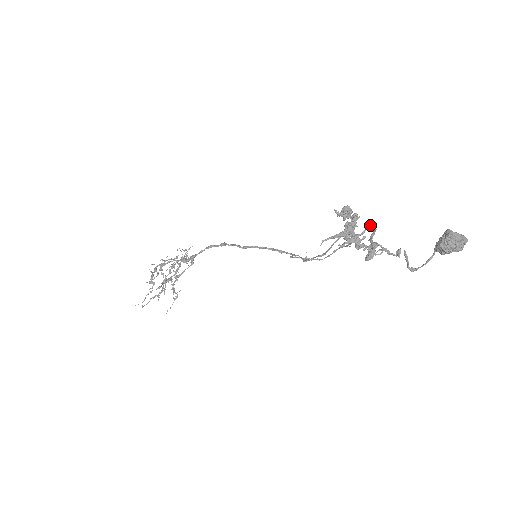
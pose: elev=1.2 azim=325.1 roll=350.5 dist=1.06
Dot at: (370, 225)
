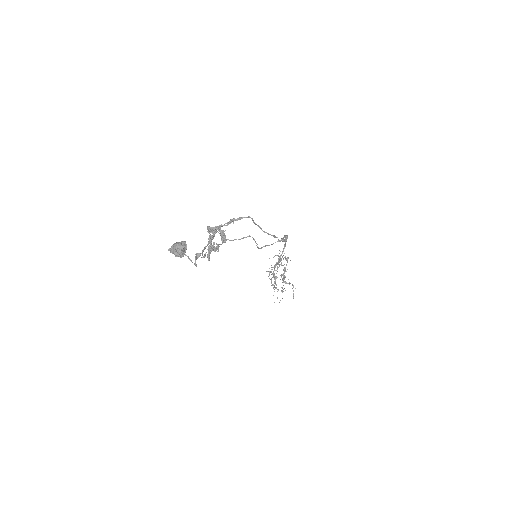
Dot at: occluded
